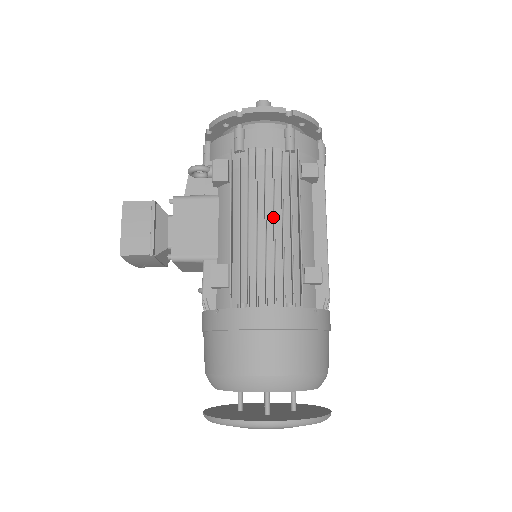
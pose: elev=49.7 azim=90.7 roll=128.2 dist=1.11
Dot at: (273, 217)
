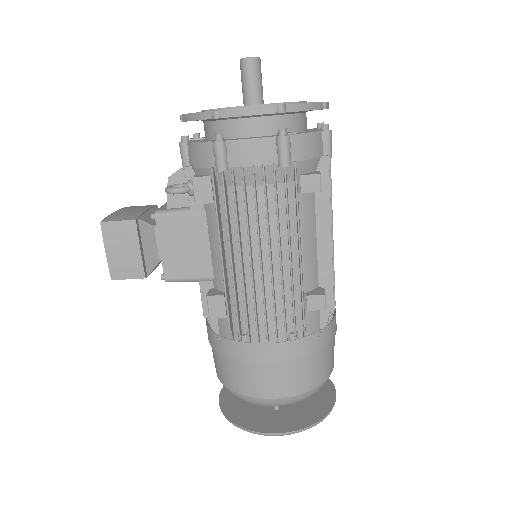
Dot at: (268, 251)
